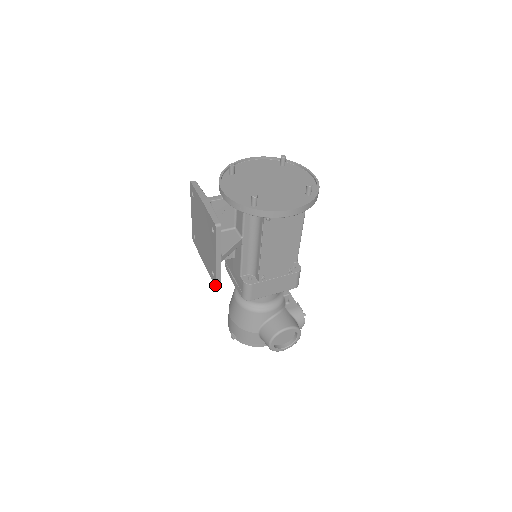
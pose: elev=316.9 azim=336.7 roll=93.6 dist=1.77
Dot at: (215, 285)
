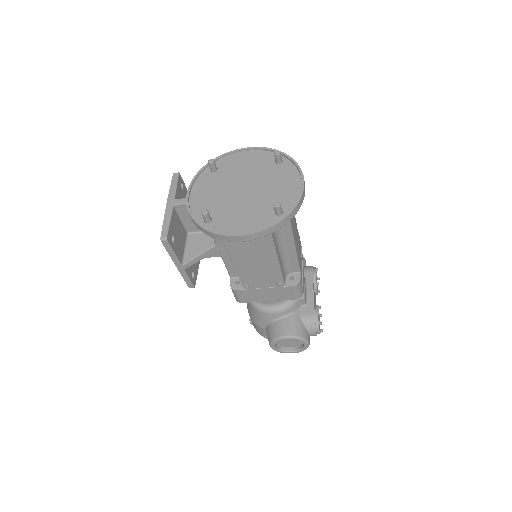
Dot at: (189, 287)
